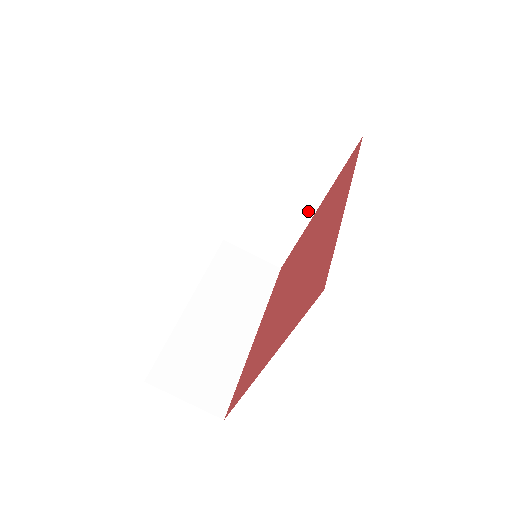
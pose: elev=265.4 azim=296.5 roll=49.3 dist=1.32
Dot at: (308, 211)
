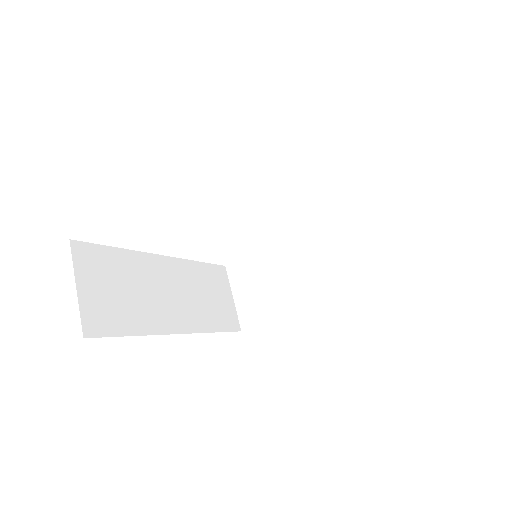
Dot at: (313, 298)
